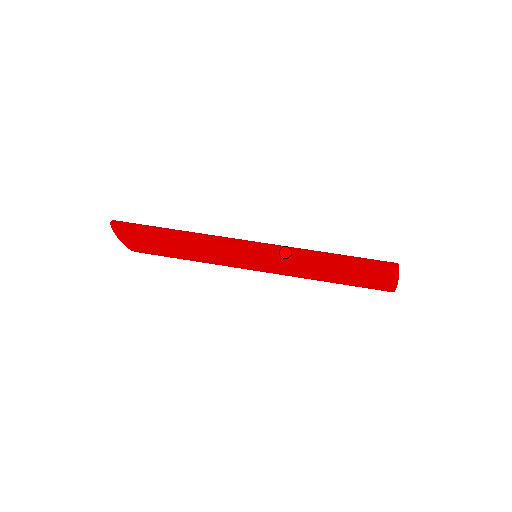
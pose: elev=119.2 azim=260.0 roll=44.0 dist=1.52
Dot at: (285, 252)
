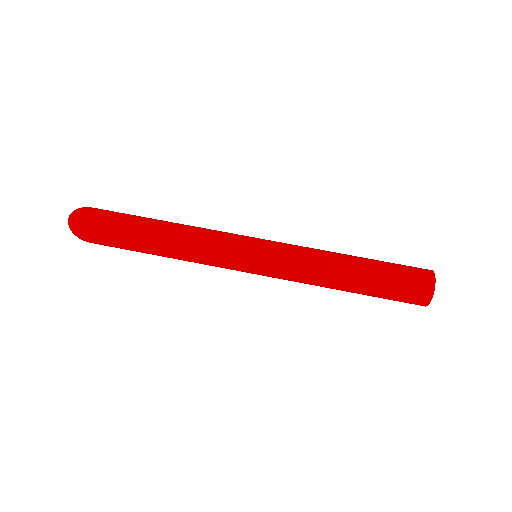
Dot at: (289, 272)
